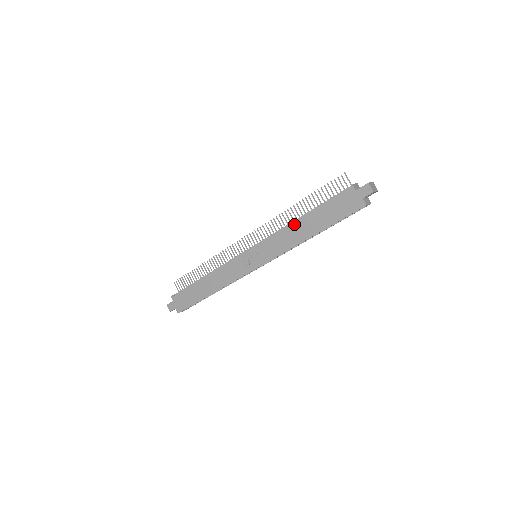
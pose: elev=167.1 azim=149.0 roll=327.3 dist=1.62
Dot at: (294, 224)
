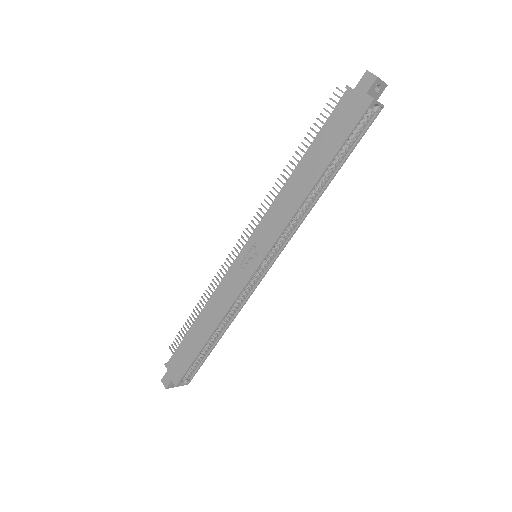
Dot at: (289, 180)
